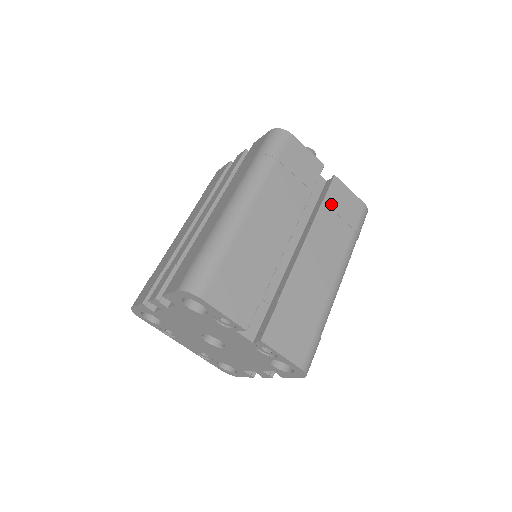
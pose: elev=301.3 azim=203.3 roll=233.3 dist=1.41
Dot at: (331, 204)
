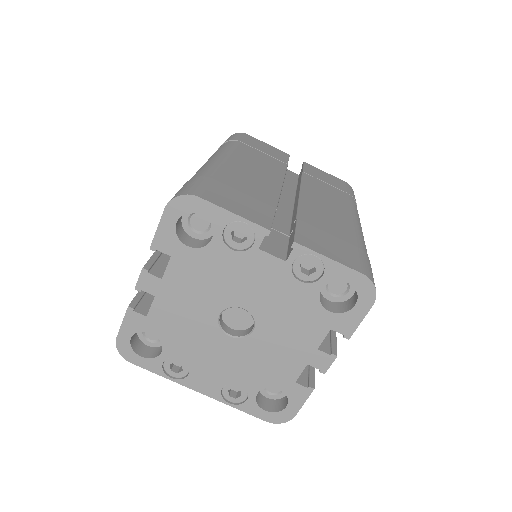
Dot at: (312, 175)
